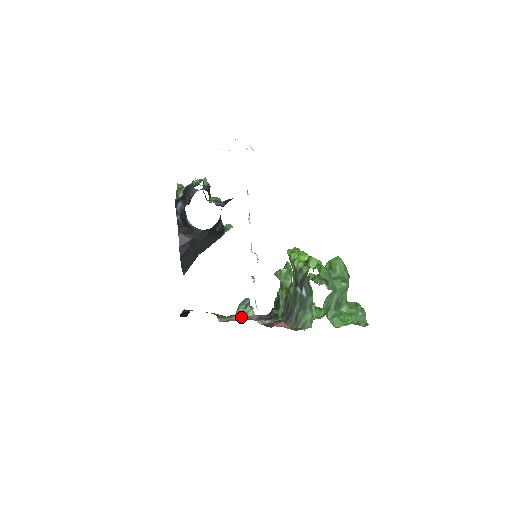
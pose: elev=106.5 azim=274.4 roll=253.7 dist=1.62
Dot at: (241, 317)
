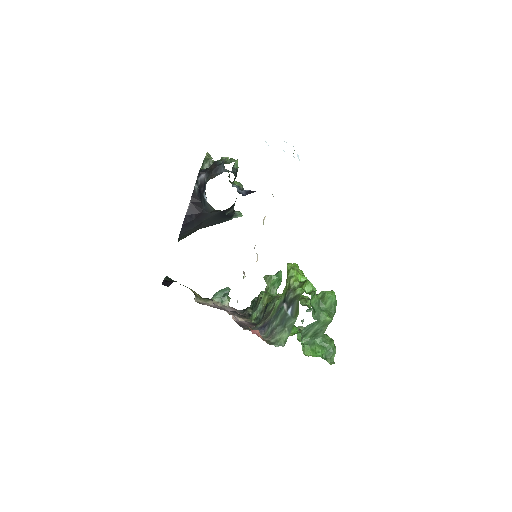
Dot at: (216, 304)
